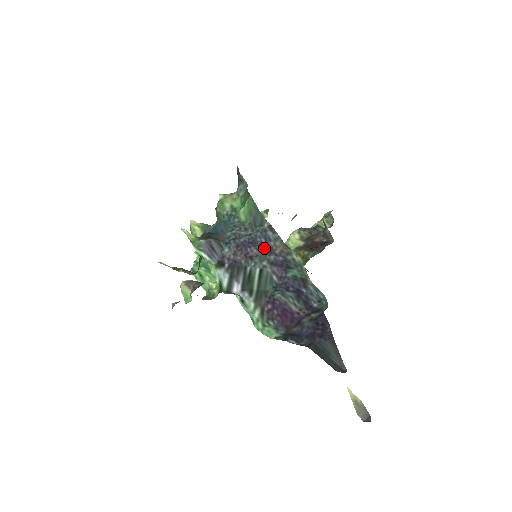
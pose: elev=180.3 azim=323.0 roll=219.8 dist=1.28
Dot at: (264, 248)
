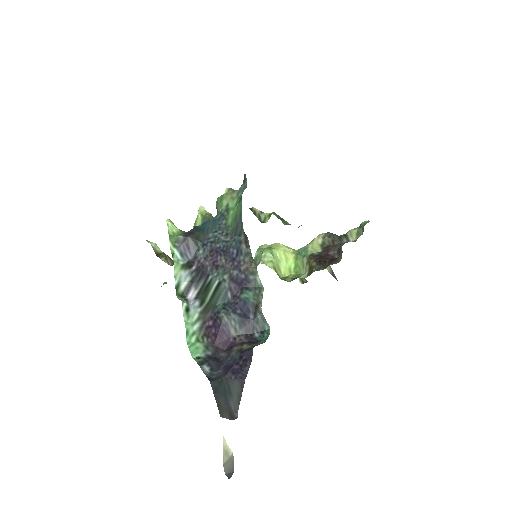
Dot at: (232, 260)
